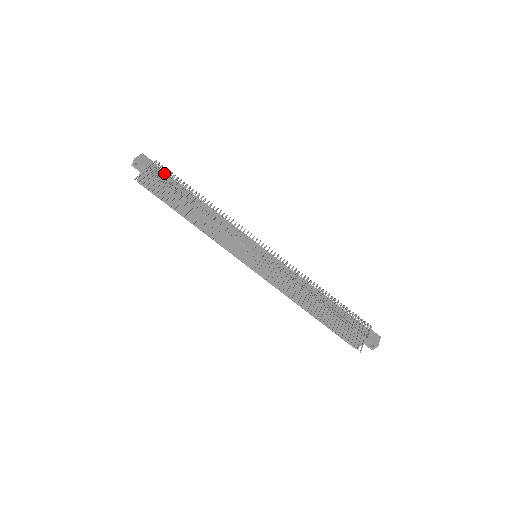
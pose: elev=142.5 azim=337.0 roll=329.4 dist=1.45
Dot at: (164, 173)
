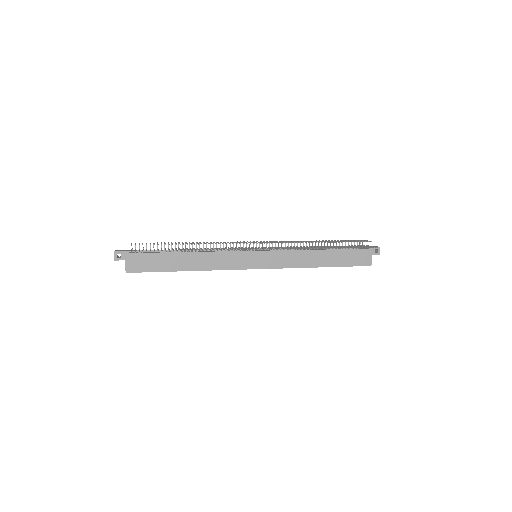
Dot at: (146, 243)
